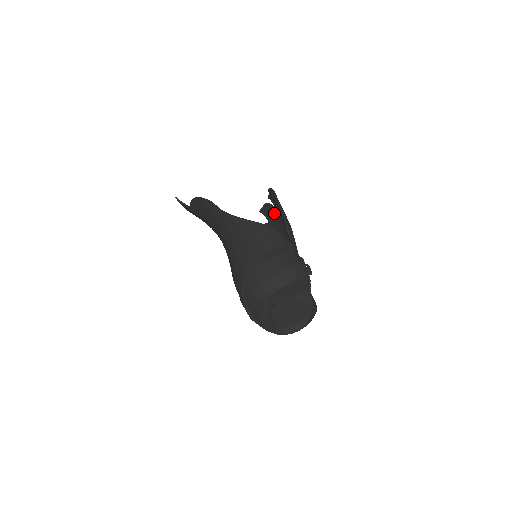
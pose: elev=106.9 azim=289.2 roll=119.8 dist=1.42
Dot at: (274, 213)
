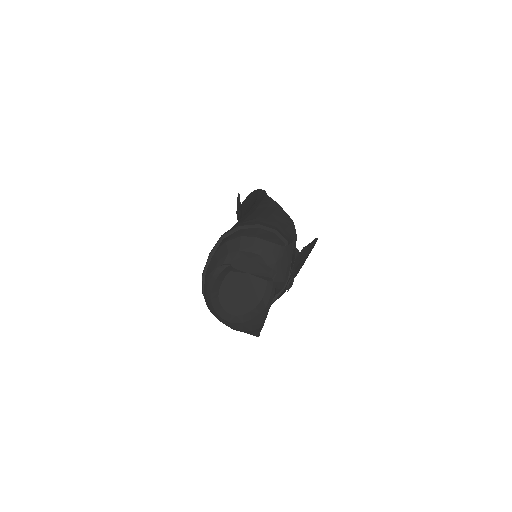
Dot at: occluded
